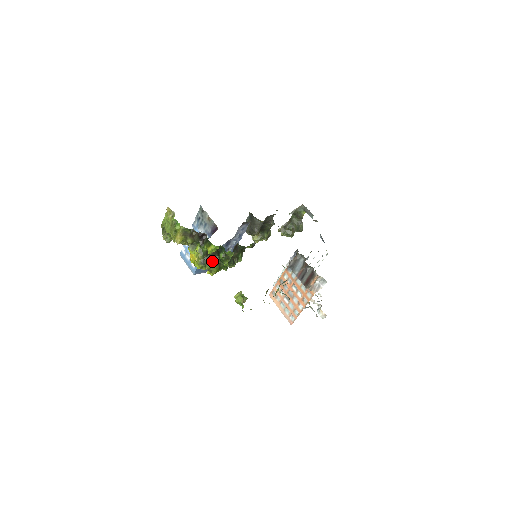
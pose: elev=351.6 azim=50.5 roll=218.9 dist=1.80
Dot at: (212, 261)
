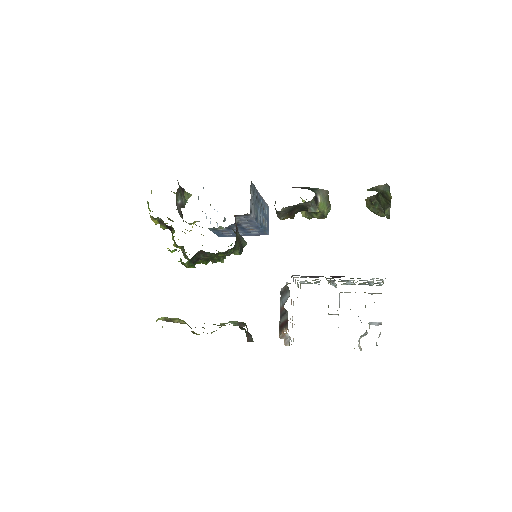
Dot at: occluded
